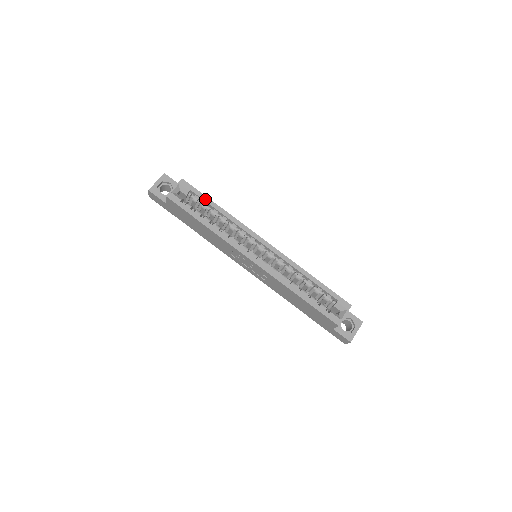
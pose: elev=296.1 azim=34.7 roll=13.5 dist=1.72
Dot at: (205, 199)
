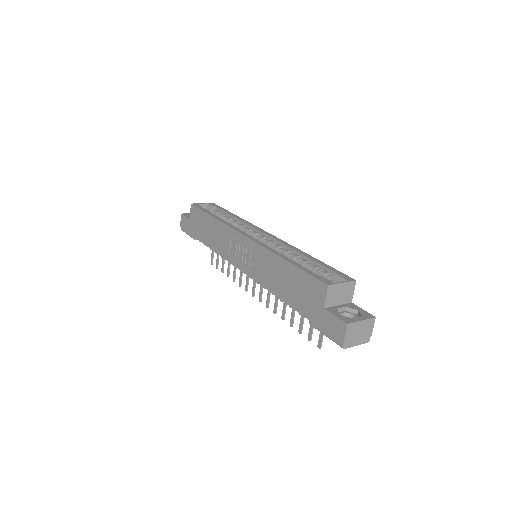
Dot at: (225, 211)
